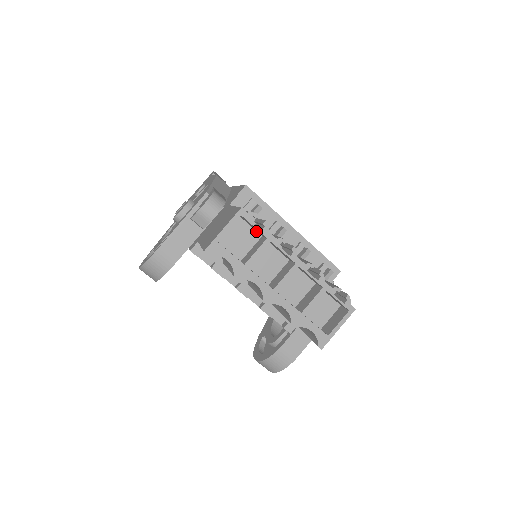
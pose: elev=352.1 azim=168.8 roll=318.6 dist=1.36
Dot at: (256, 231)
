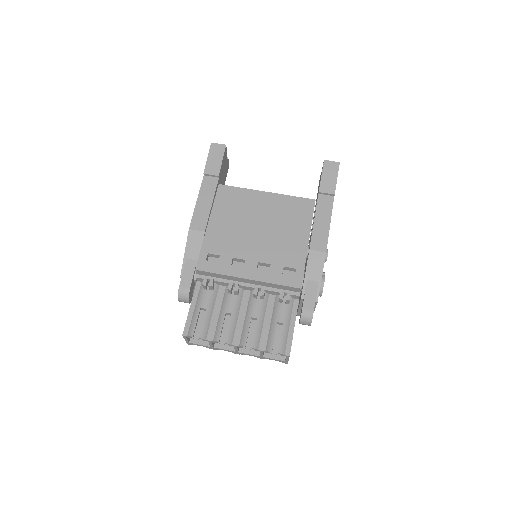
Dot at: occluded
